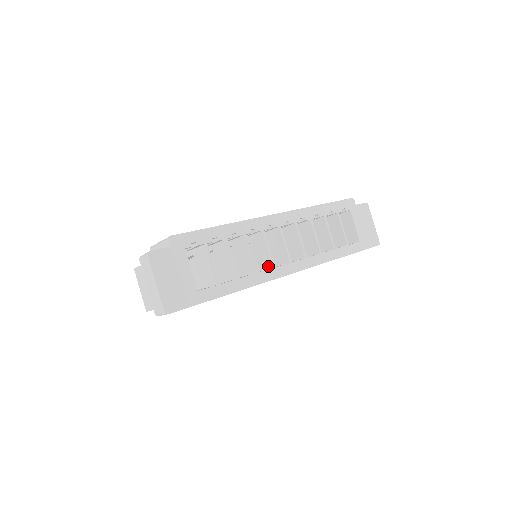
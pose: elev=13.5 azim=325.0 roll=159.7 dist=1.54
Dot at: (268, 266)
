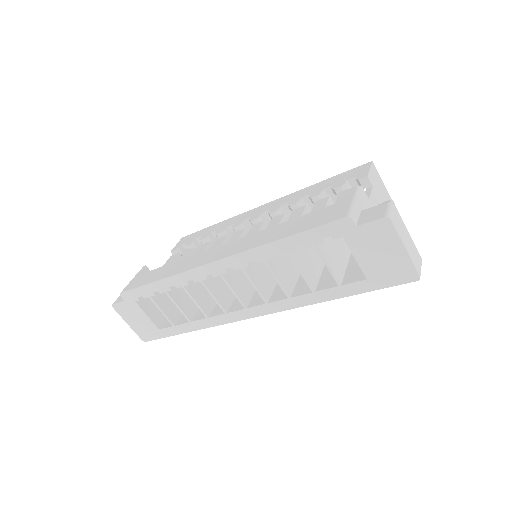
Dot at: (226, 305)
